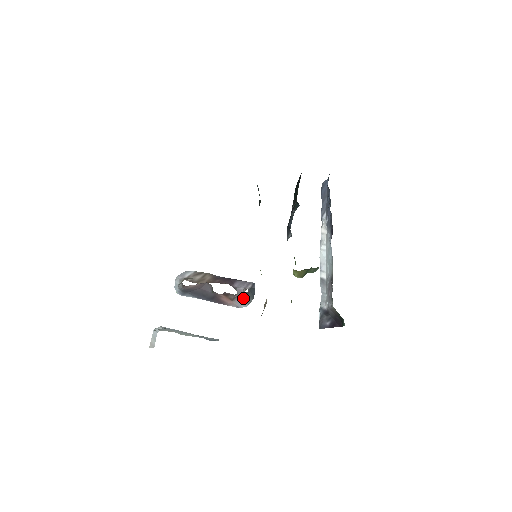
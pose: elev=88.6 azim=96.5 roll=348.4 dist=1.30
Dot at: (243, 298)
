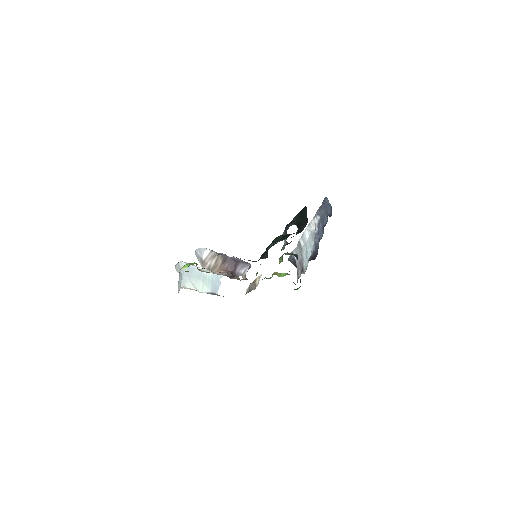
Dot at: occluded
